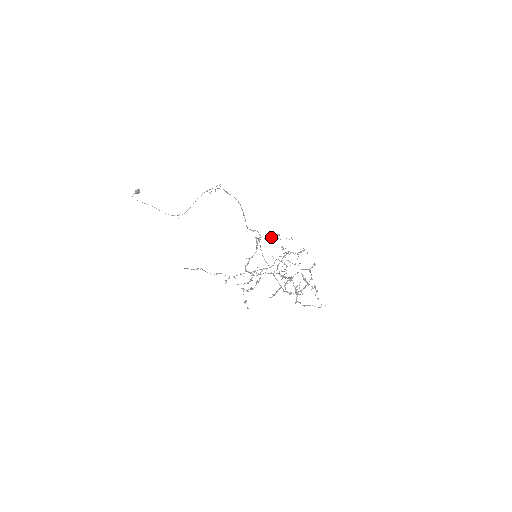
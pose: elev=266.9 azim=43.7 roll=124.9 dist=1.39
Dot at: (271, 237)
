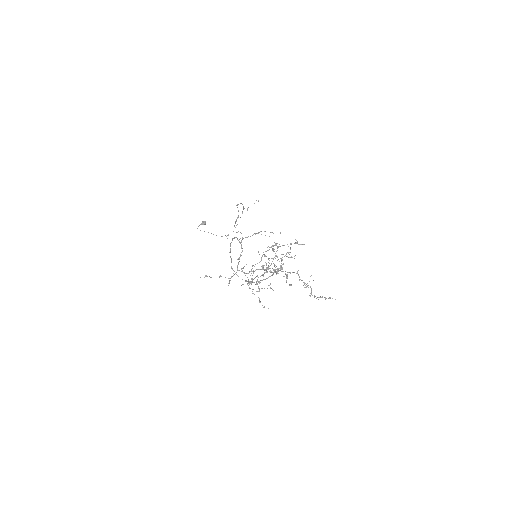
Dot at: (252, 235)
